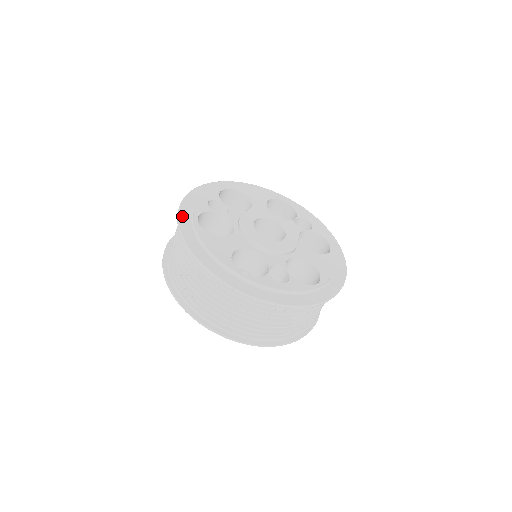
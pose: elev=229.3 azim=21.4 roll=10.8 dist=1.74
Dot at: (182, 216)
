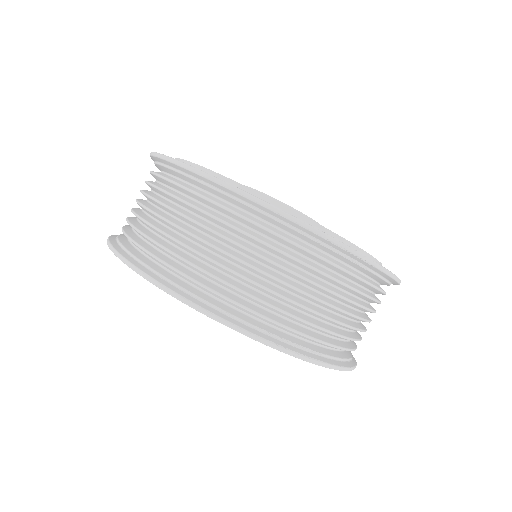
Dot at: occluded
